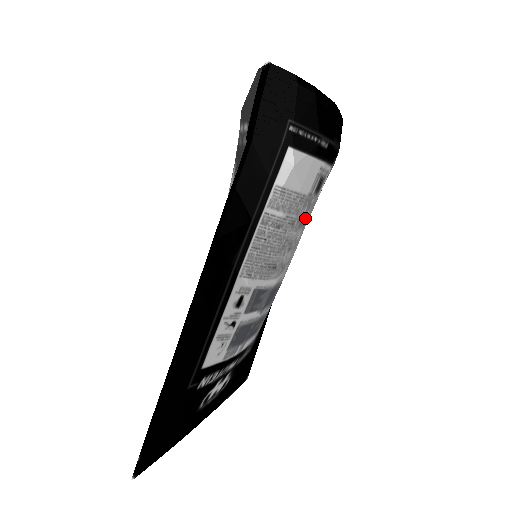
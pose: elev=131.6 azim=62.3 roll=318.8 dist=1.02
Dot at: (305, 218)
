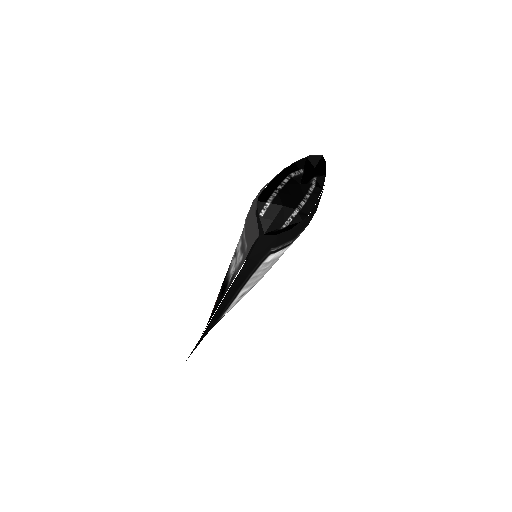
Dot at: occluded
